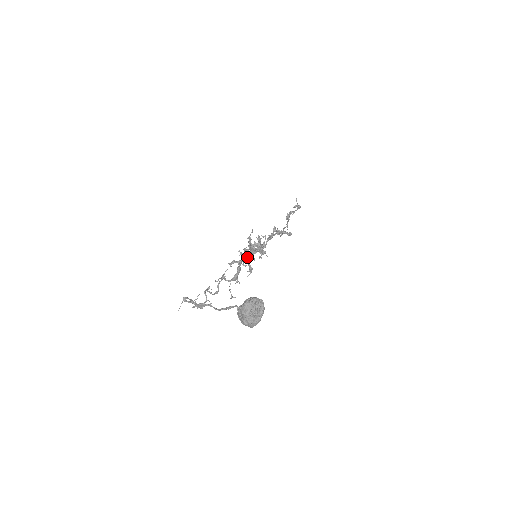
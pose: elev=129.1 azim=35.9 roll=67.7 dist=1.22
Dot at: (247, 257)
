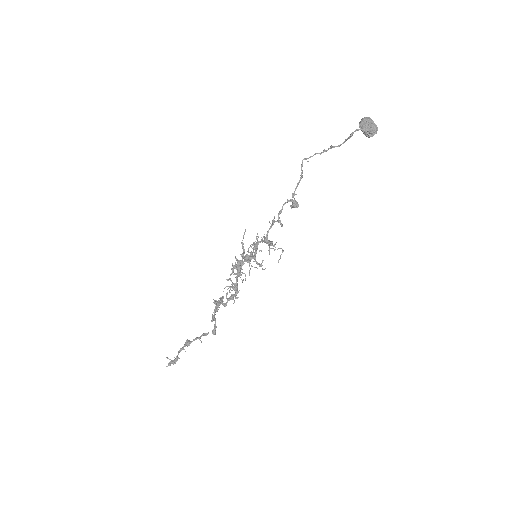
Dot at: occluded
